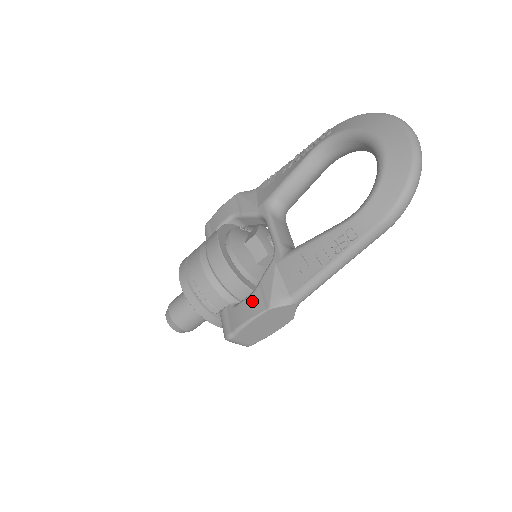
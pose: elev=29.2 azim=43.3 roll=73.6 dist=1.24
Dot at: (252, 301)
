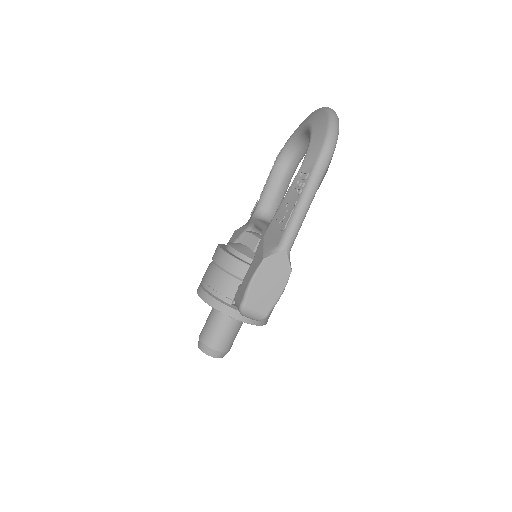
Dot at: (251, 267)
